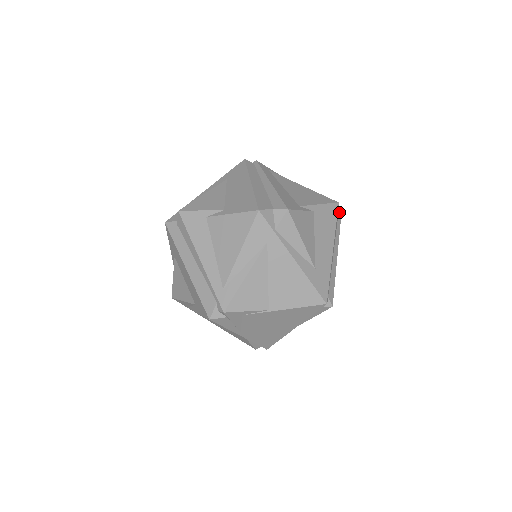
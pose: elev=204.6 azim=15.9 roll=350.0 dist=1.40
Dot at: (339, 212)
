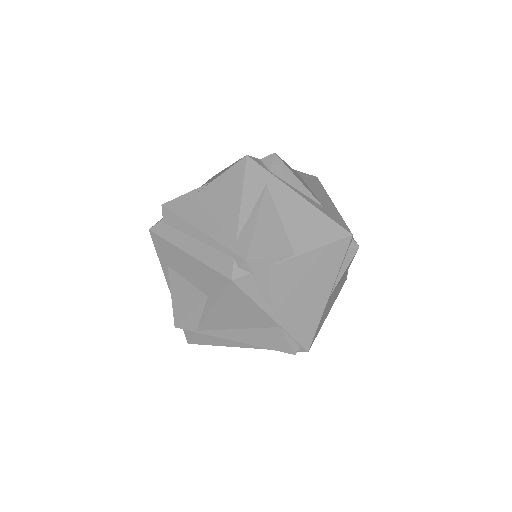
Dot at: occluded
